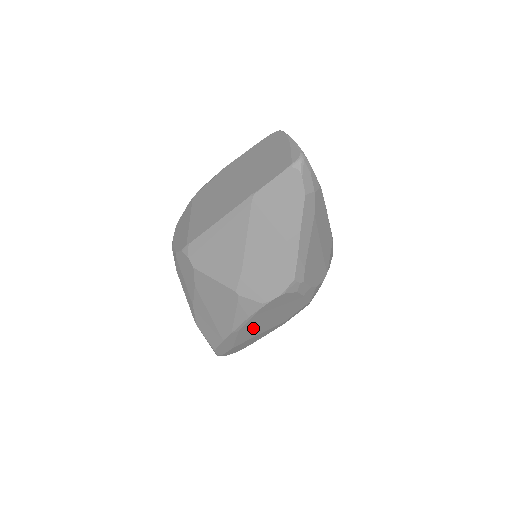
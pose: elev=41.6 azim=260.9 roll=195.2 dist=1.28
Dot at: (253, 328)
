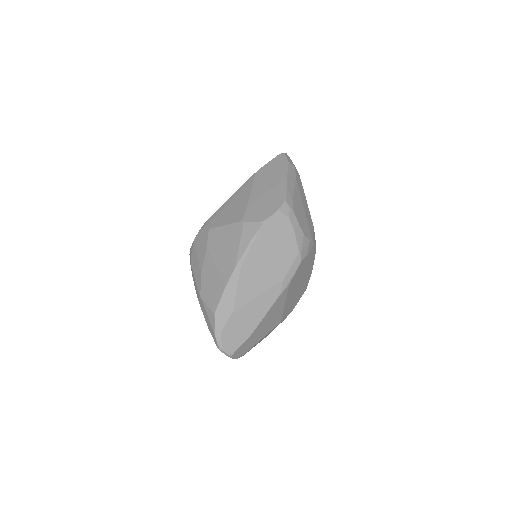
Dot at: (253, 272)
